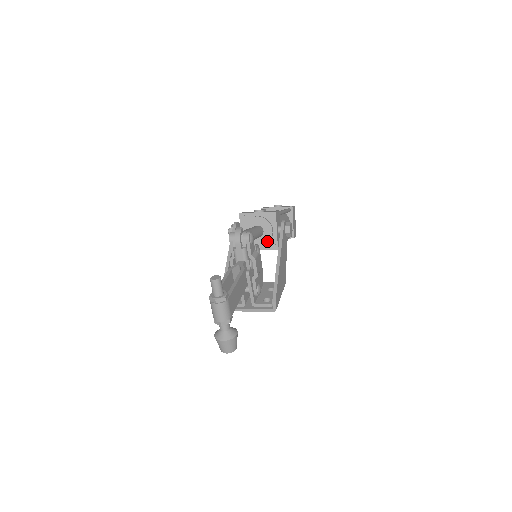
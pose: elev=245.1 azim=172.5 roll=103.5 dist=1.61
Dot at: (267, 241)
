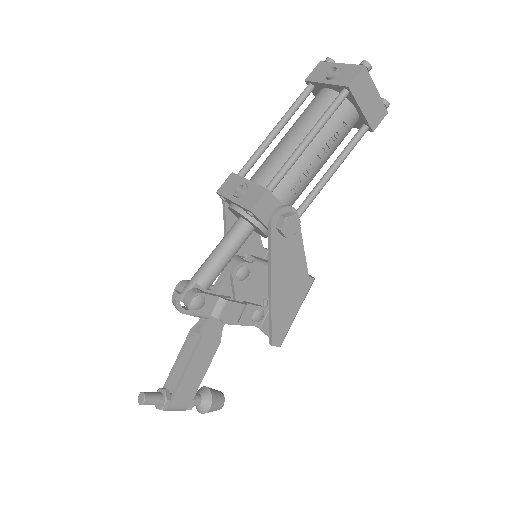
Dot at: (264, 236)
